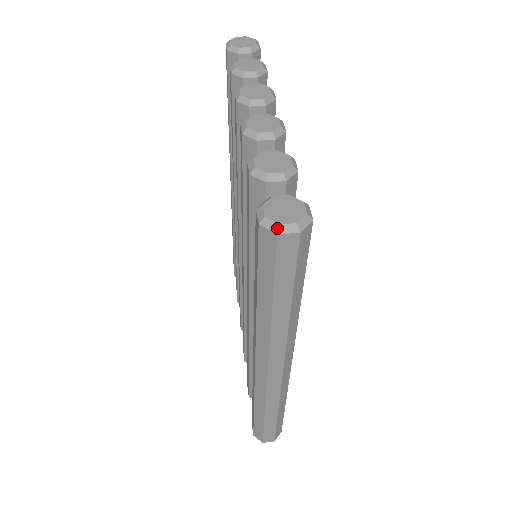
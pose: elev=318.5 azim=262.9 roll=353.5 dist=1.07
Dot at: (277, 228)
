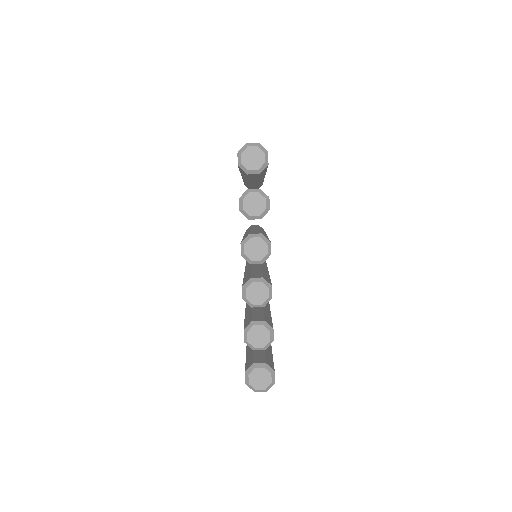
Dot at: (254, 390)
